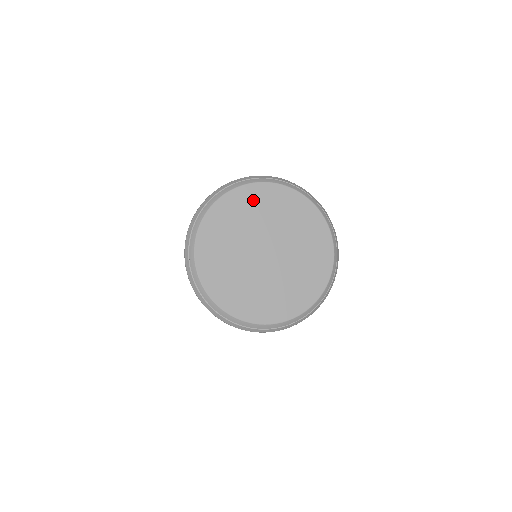
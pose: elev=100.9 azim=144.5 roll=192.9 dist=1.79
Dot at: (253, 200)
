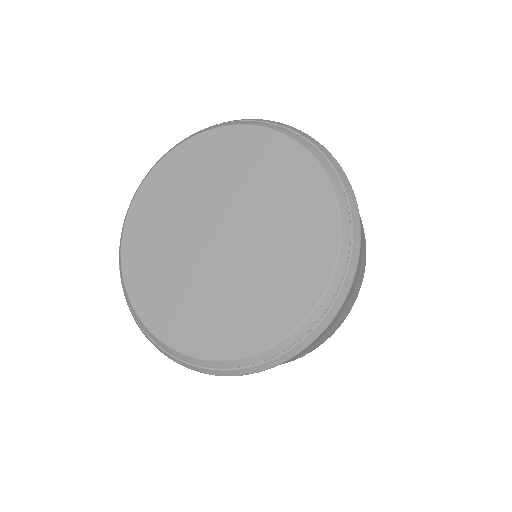
Dot at: (220, 152)
